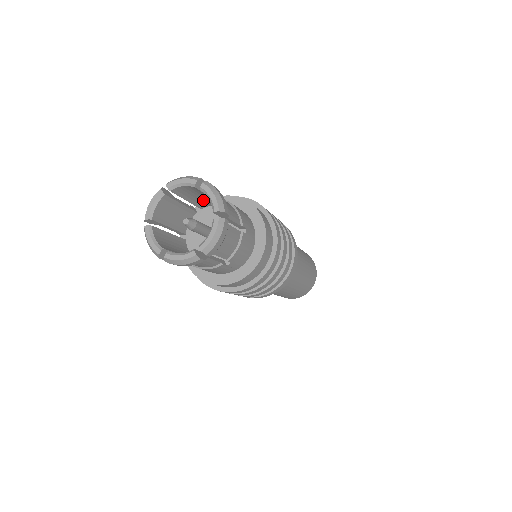
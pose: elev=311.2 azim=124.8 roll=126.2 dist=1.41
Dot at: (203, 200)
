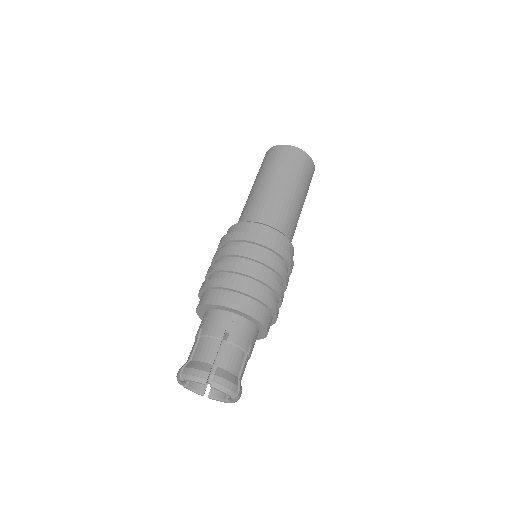
Dot at: (208, 345)
